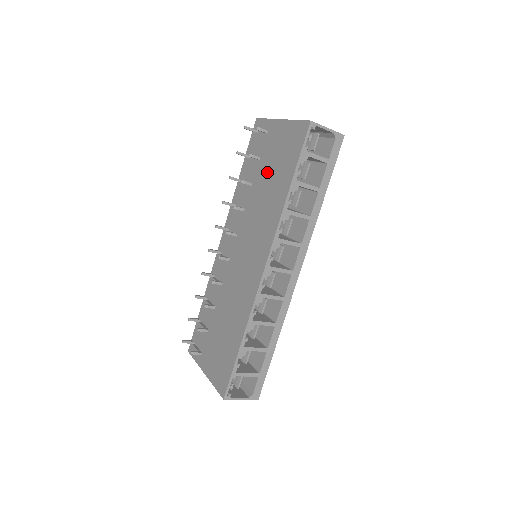
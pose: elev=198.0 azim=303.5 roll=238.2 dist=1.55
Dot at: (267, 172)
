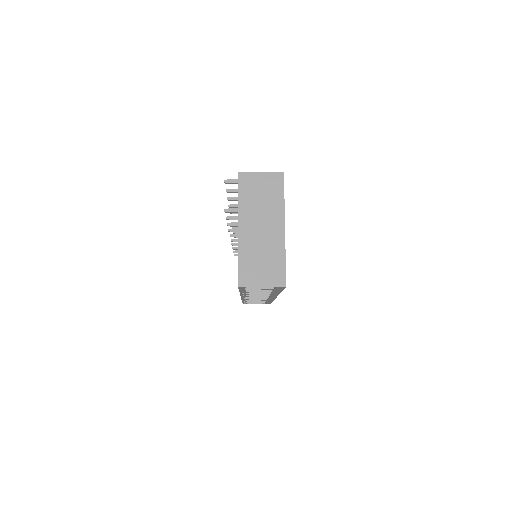
Dot at: occluded
